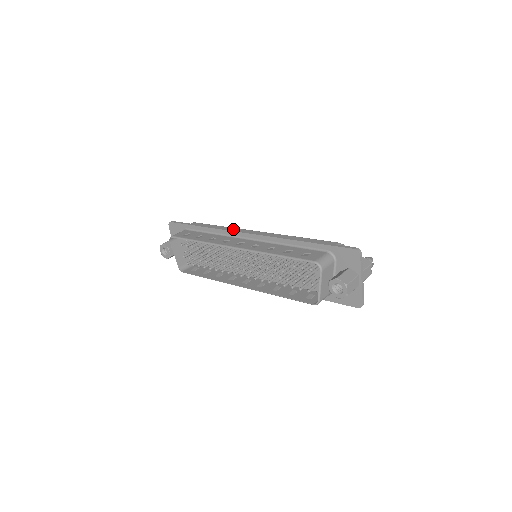
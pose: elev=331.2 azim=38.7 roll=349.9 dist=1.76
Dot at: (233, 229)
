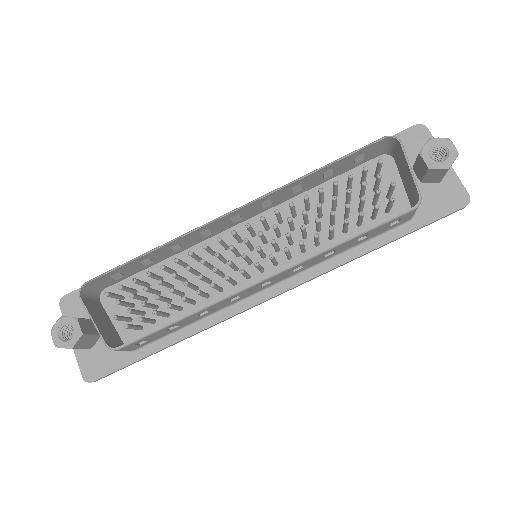
Dot at: occluded
